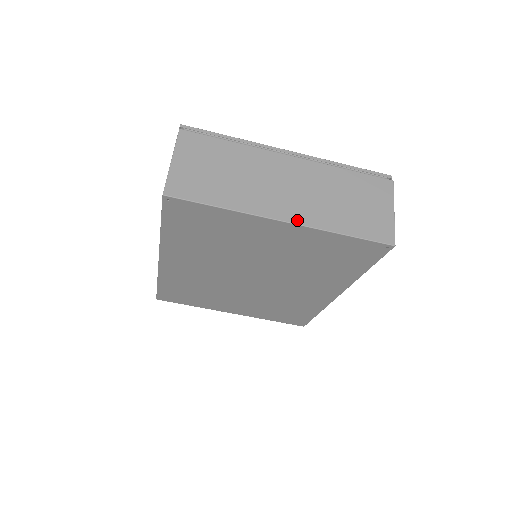
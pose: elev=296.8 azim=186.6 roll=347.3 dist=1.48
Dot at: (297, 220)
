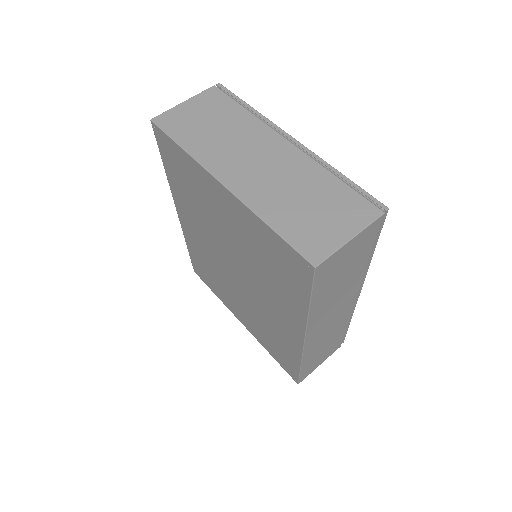
Dot at: (235, 189)
